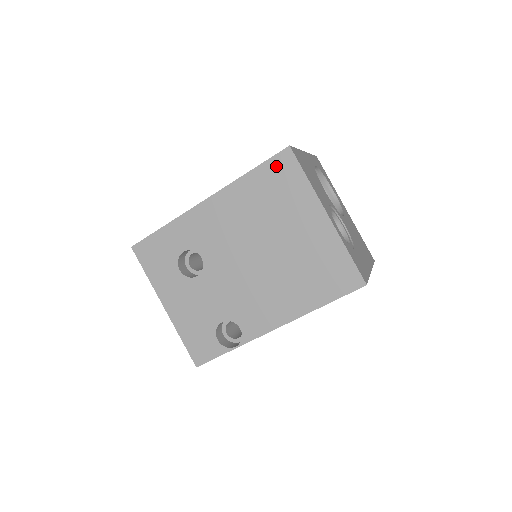
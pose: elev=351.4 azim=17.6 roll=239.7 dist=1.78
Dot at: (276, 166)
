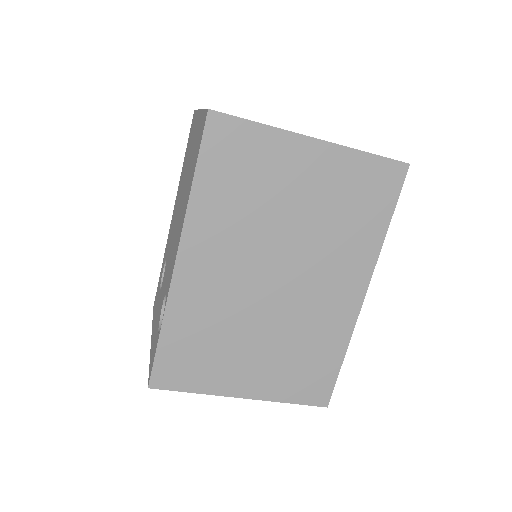
Dot at: (190, 132)
